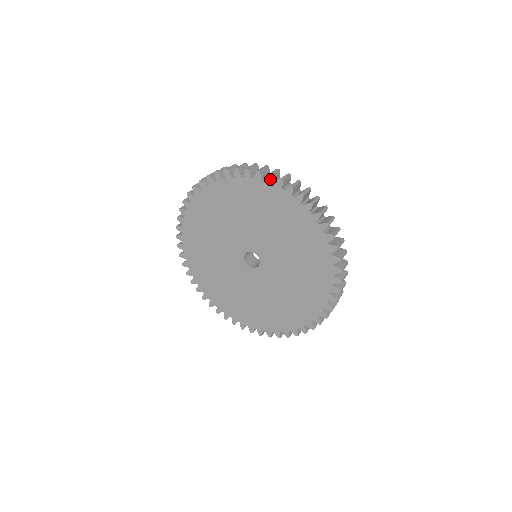
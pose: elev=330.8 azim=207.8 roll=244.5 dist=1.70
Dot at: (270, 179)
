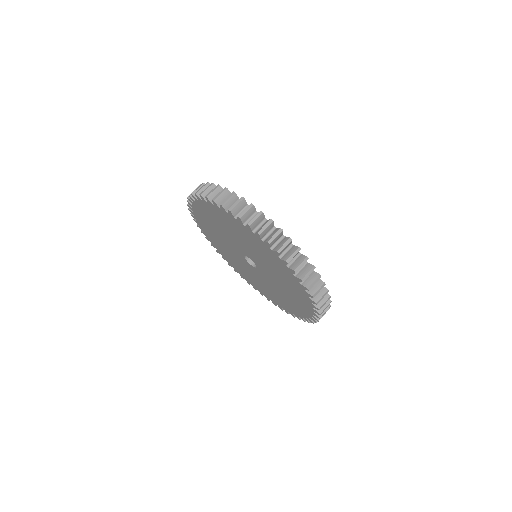
Dot at: (249, 228)
